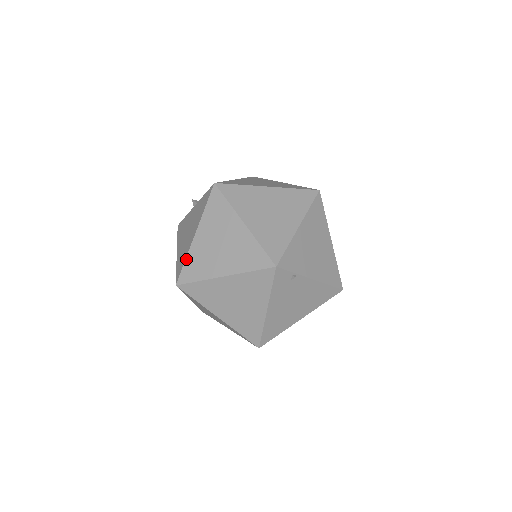
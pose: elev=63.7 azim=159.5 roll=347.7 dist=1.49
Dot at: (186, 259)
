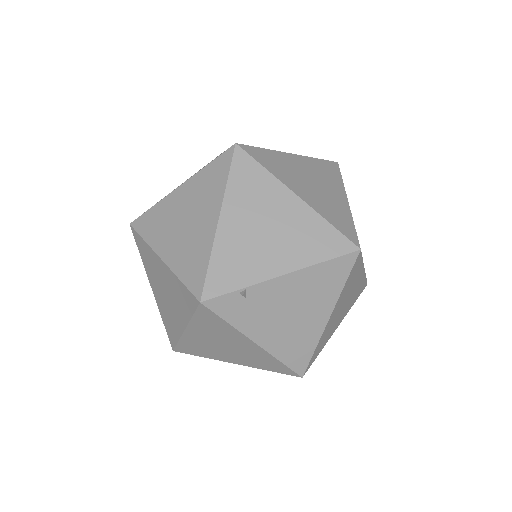
Dot at: (162, 320)
